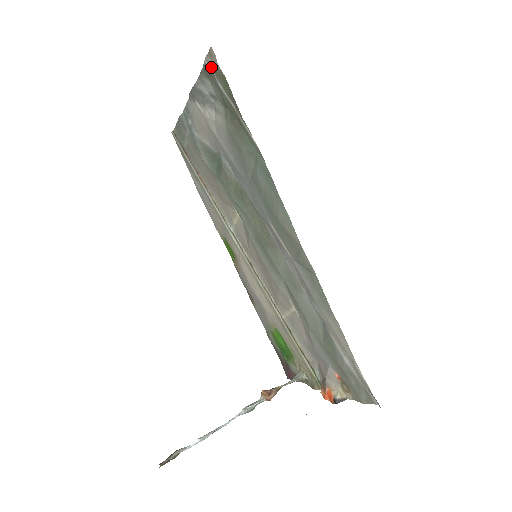
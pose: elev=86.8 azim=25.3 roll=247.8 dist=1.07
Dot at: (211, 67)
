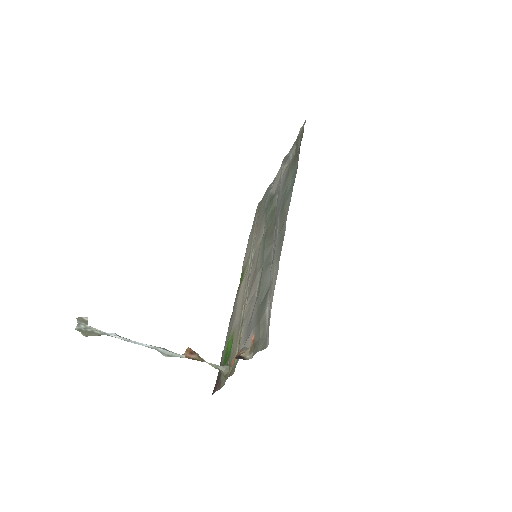
Dot at: (300, 132)
